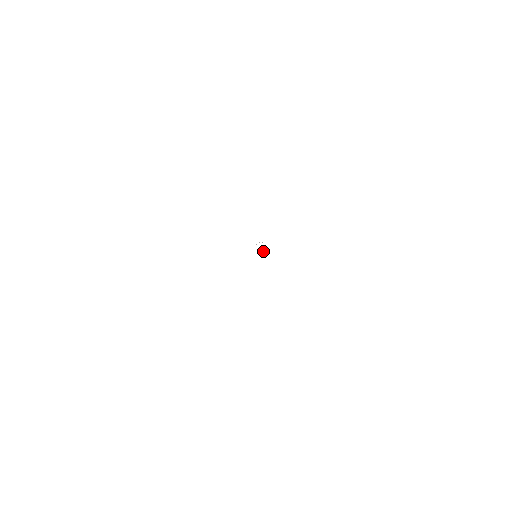
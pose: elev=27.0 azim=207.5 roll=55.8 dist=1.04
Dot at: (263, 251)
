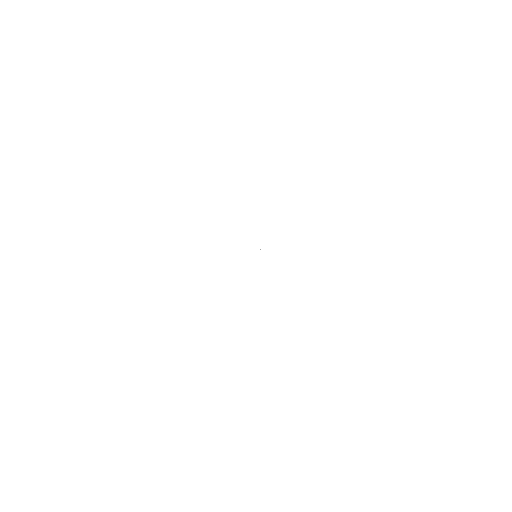
Dot at: occluded
